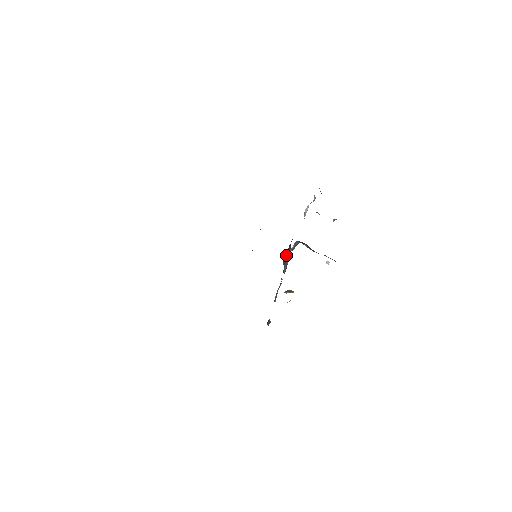
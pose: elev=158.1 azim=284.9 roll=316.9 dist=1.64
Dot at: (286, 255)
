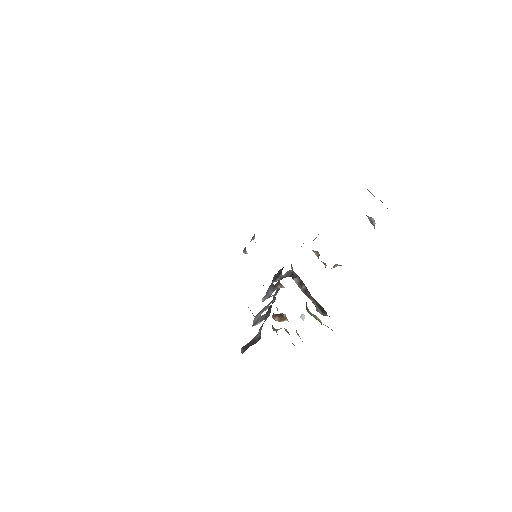
Dot at: (273, 281)
